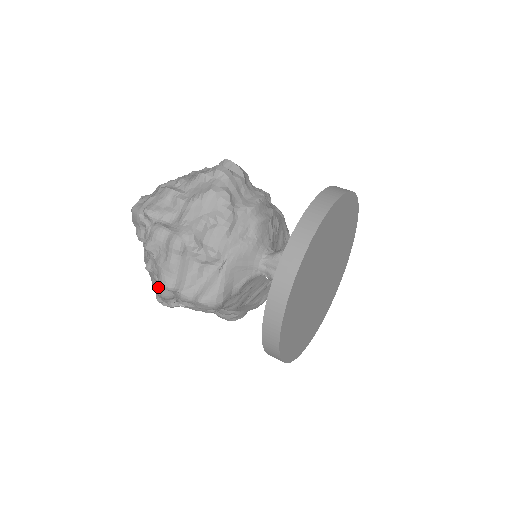
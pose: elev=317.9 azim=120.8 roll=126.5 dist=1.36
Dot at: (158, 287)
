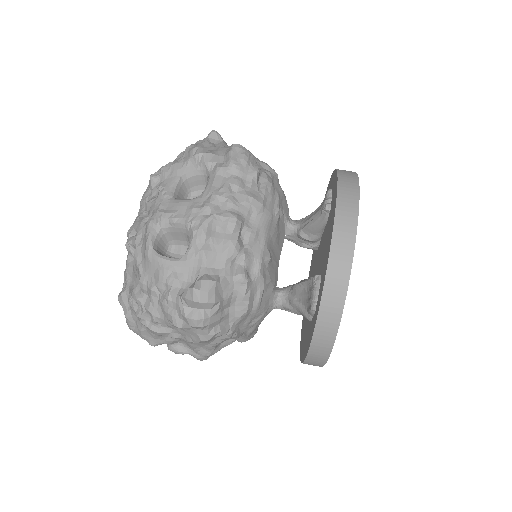
Dot at: occluded
